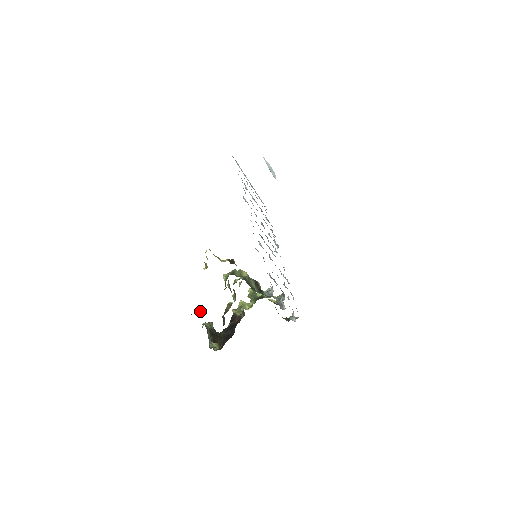
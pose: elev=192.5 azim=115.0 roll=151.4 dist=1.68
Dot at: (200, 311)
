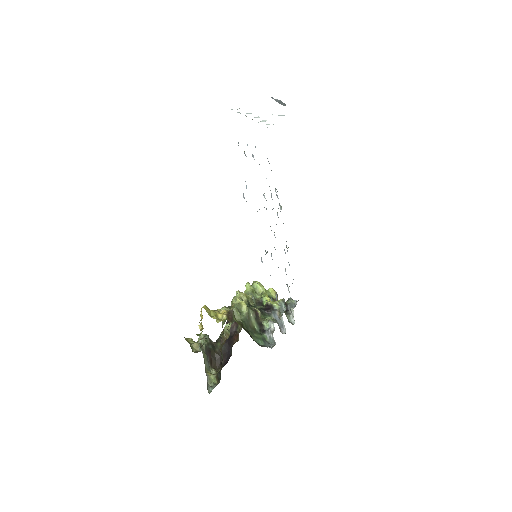
Dot at: (196, 345)
